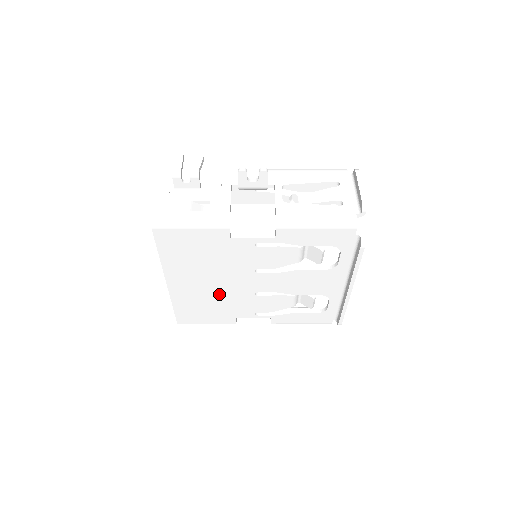
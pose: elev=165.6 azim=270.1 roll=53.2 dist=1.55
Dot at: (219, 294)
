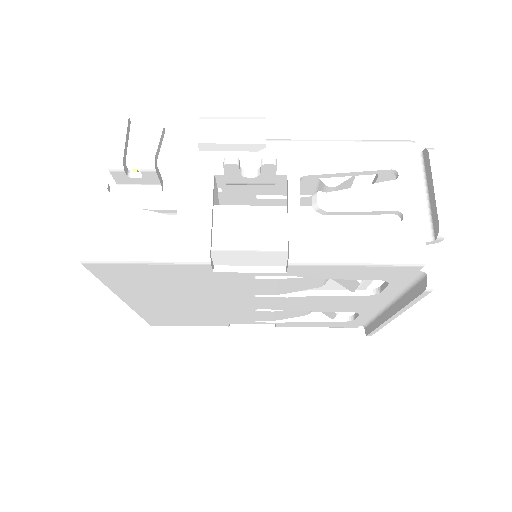
Dot at: (203, 309)
